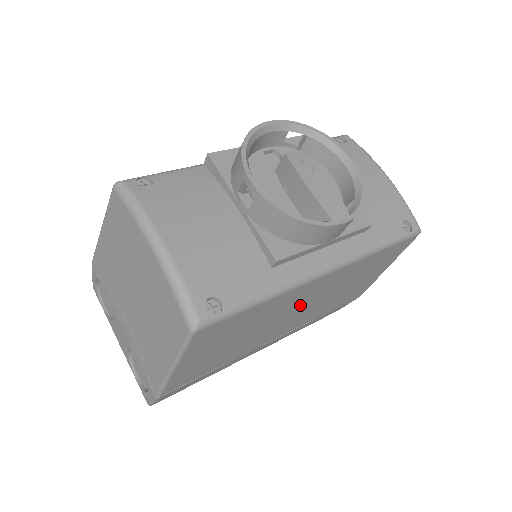
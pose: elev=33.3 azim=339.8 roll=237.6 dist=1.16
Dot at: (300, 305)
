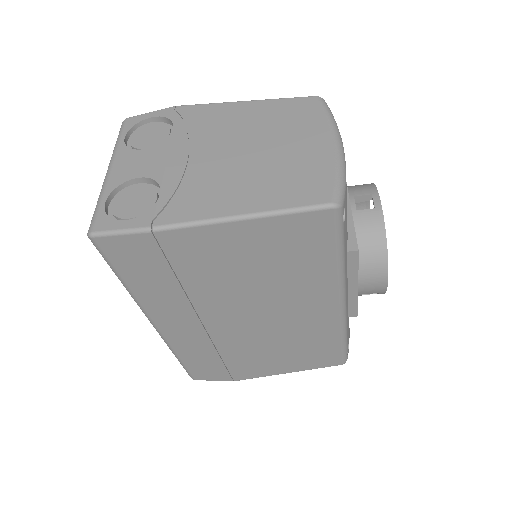
Dot at: (284, 310)
